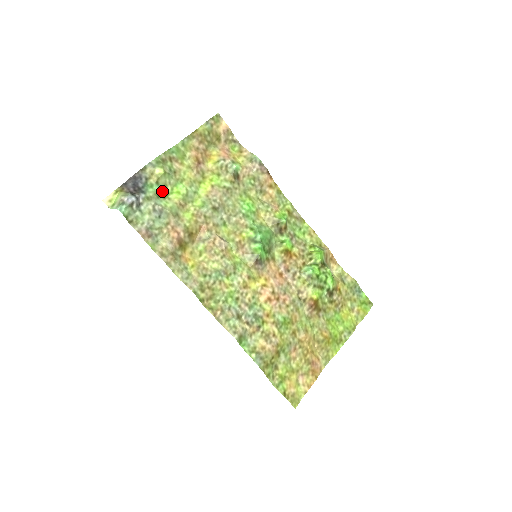
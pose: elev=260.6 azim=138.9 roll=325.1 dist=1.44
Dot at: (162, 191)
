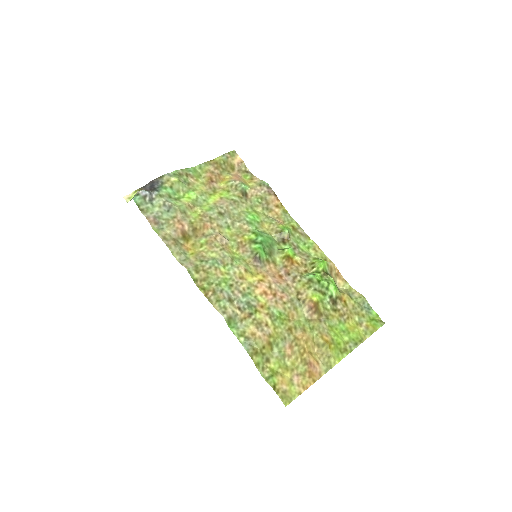
Dot at: (175, 194)
